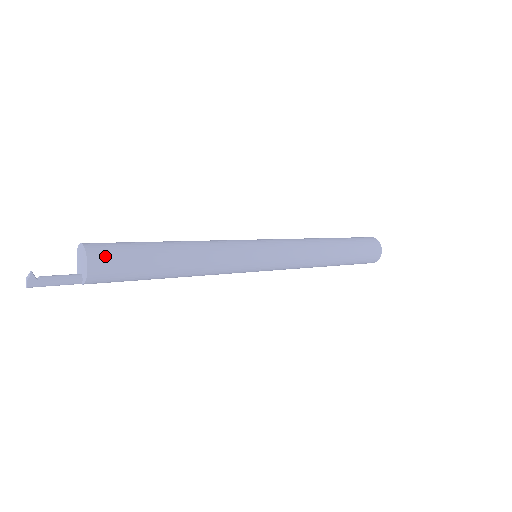
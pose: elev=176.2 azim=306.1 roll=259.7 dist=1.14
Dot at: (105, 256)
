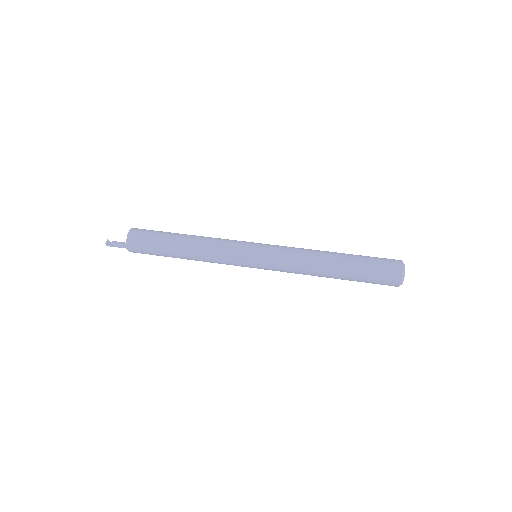
Dot at: (136, 243)
